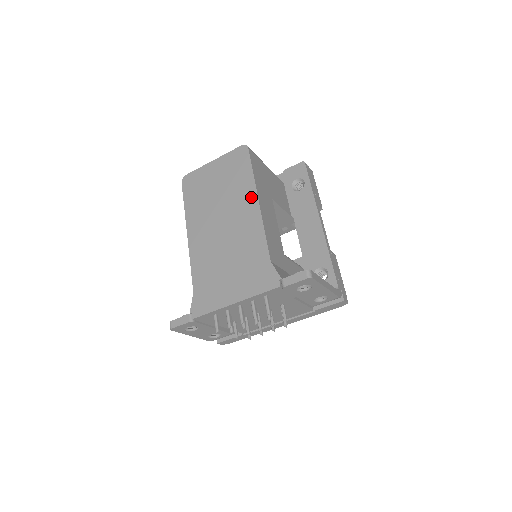
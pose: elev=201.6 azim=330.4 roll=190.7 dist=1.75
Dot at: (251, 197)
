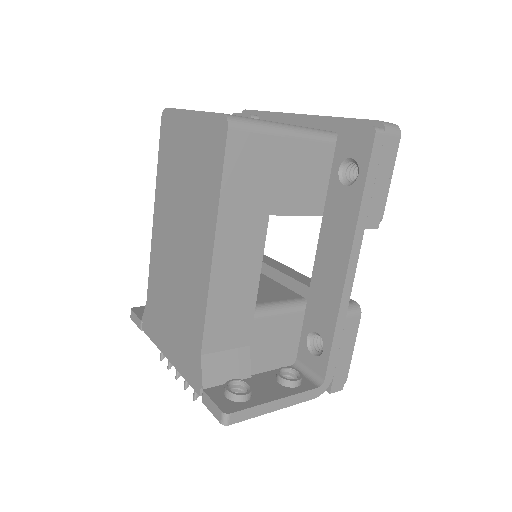
Dot at: (208, 233)
